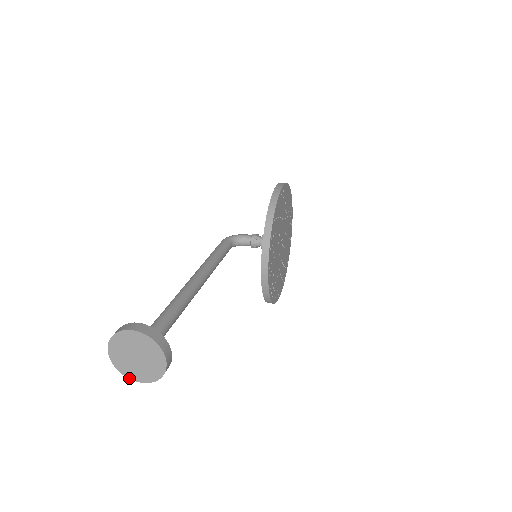
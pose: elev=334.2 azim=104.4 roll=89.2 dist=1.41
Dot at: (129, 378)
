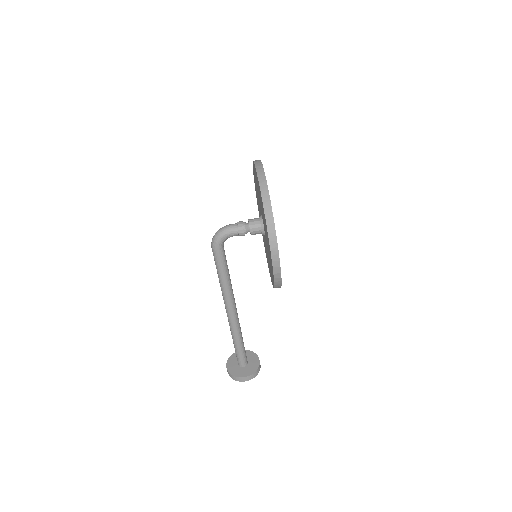
Dot at: occluded
